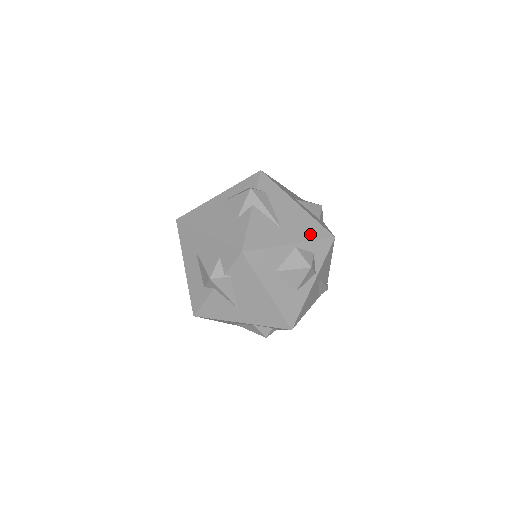
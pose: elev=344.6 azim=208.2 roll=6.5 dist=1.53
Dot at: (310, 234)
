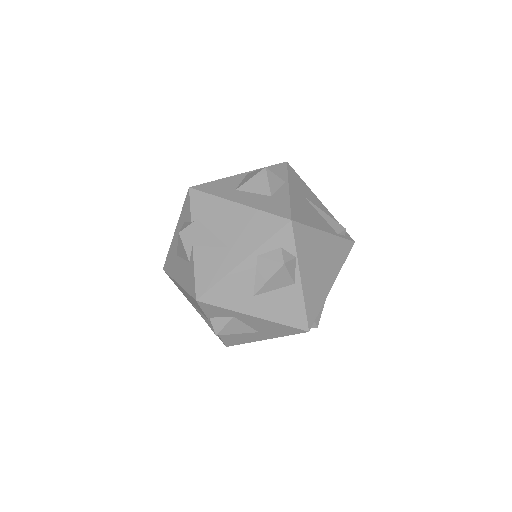
Dot at: occluded
